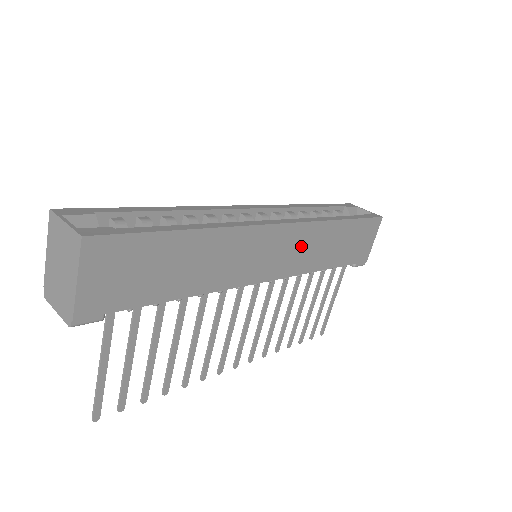
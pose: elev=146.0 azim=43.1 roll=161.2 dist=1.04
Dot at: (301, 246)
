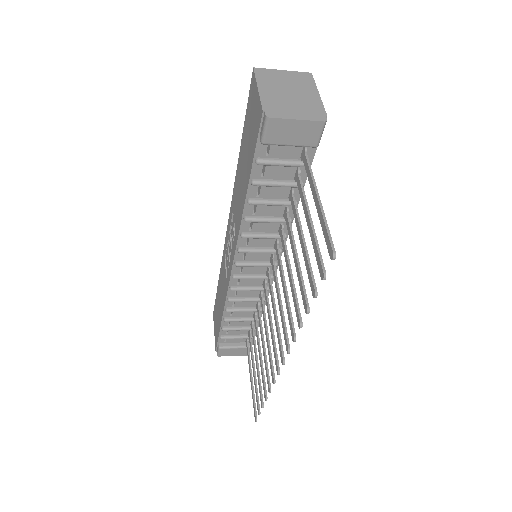
Dot at: occluded
